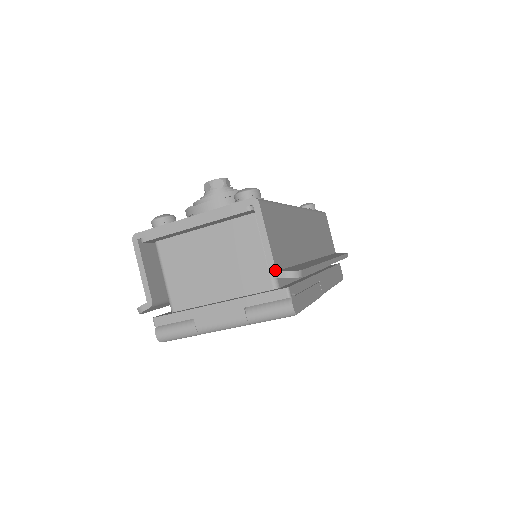
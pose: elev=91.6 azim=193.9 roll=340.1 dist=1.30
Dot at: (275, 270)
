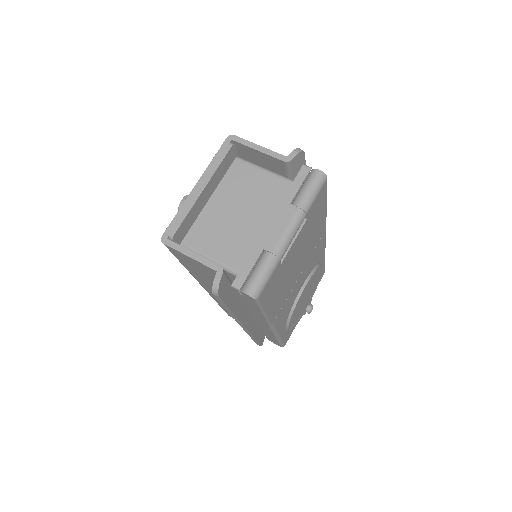
Dot at: (285, 157)
